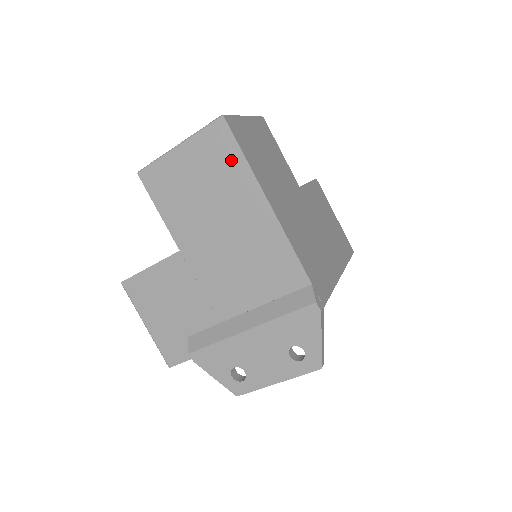
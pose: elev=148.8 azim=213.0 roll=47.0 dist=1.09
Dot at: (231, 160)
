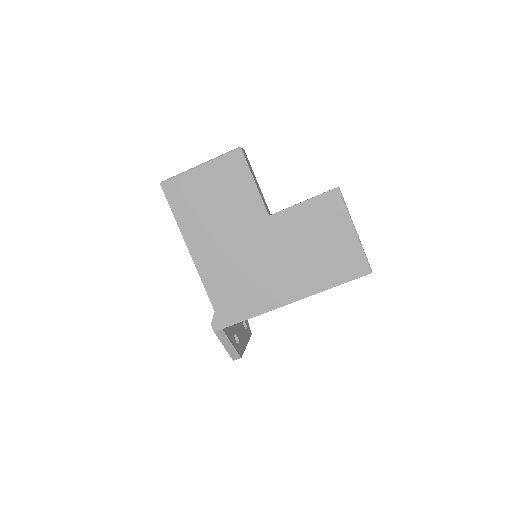
Dot at: occluded
